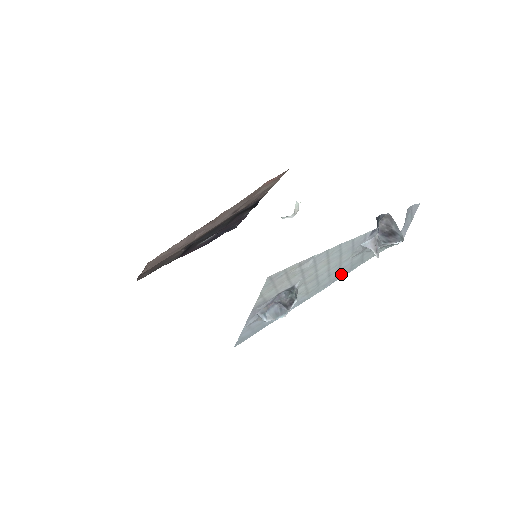
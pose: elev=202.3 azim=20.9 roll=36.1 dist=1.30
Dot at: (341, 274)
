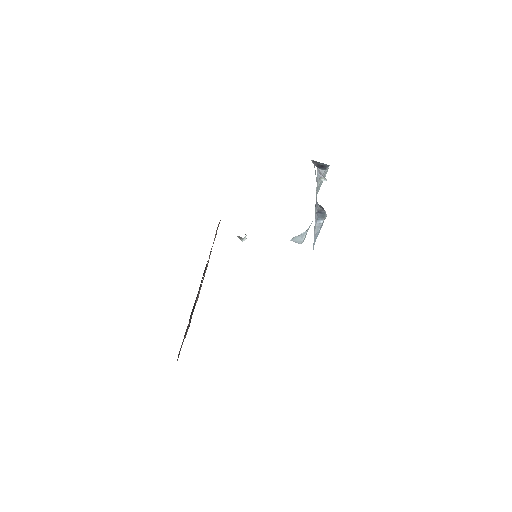
Dot at: (315, 210)
